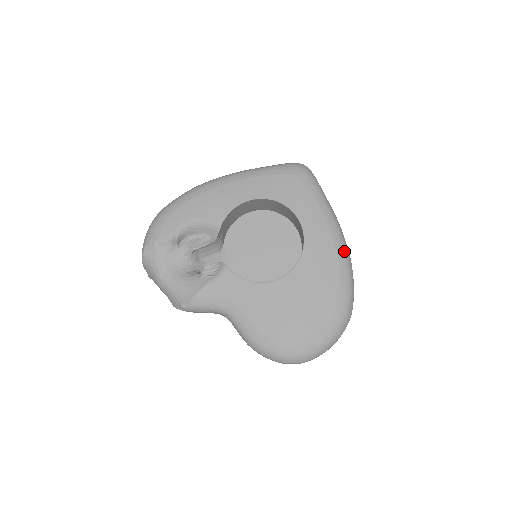
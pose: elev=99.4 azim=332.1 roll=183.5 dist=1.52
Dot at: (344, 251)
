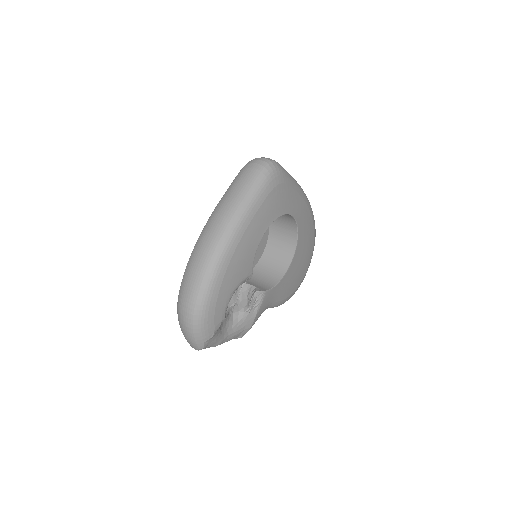
Dot at: occluded
